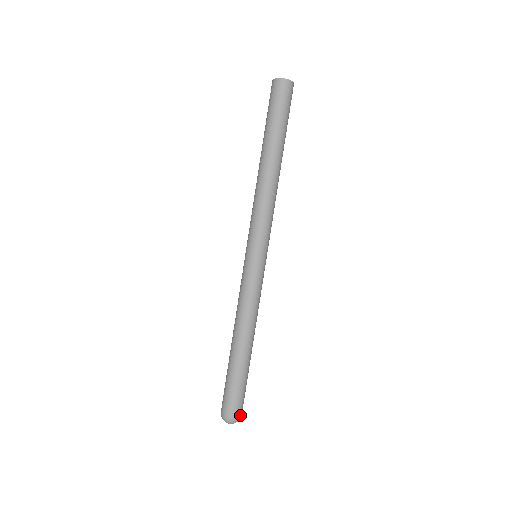
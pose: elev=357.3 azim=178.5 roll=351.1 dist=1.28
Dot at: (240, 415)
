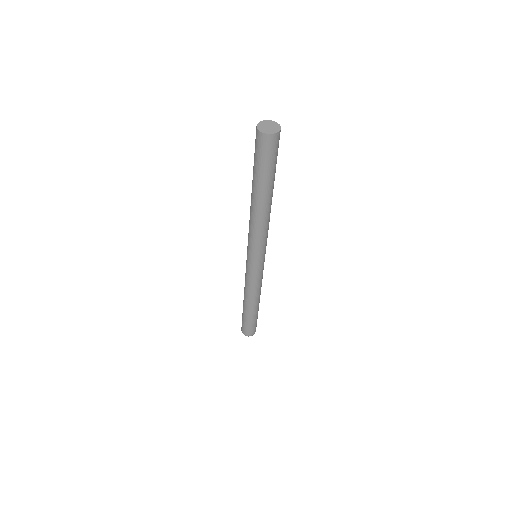
Dot at: occluded
